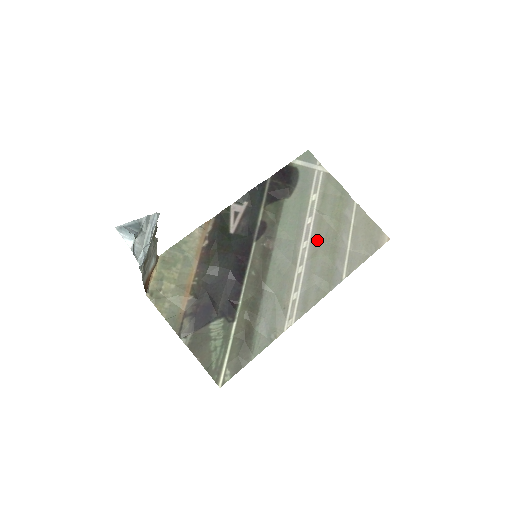
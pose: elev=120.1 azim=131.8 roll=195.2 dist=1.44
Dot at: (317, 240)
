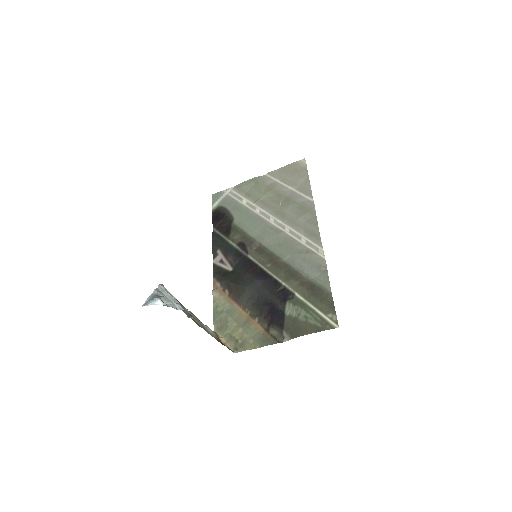
Dot at: (274, 209)
